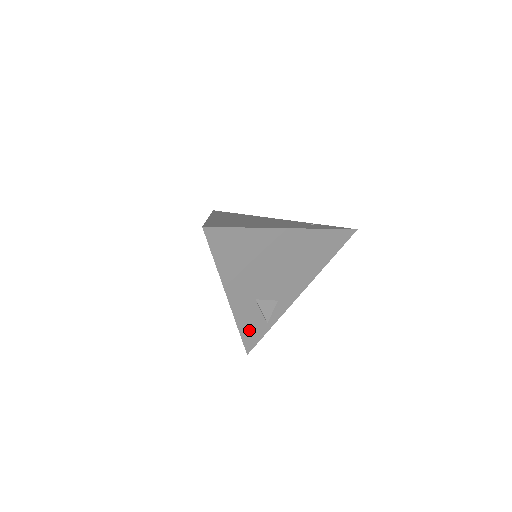
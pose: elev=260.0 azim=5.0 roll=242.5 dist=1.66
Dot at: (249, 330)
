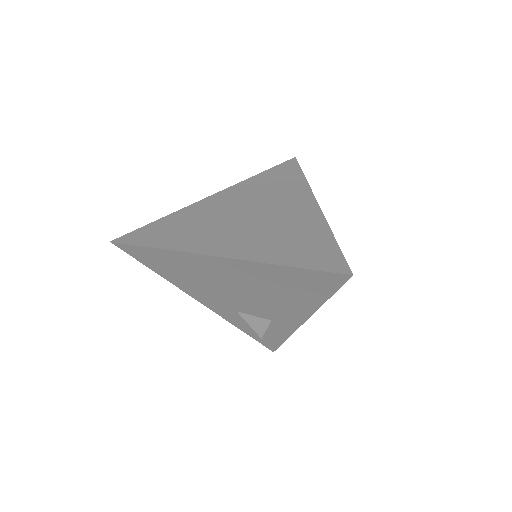
Dot at: (256, 334)
